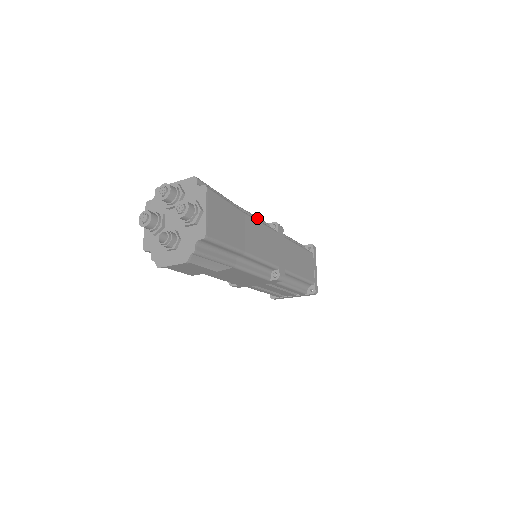
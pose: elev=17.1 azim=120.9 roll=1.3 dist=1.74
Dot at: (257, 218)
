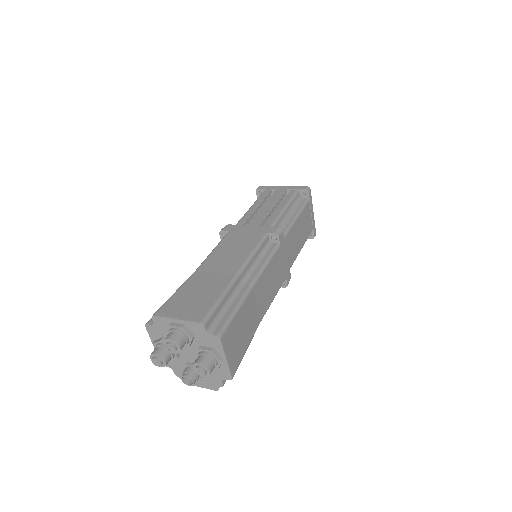
Dot at: (257, 251)
